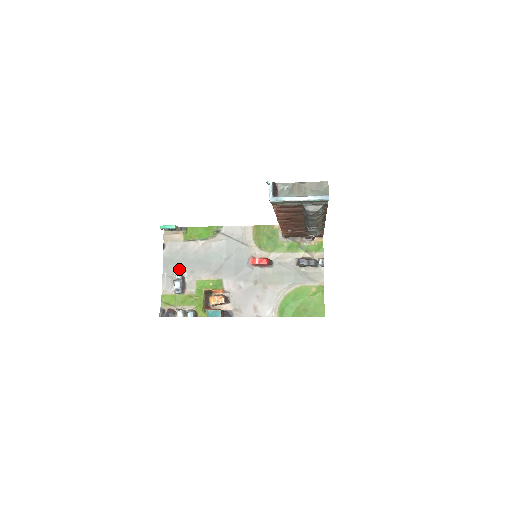
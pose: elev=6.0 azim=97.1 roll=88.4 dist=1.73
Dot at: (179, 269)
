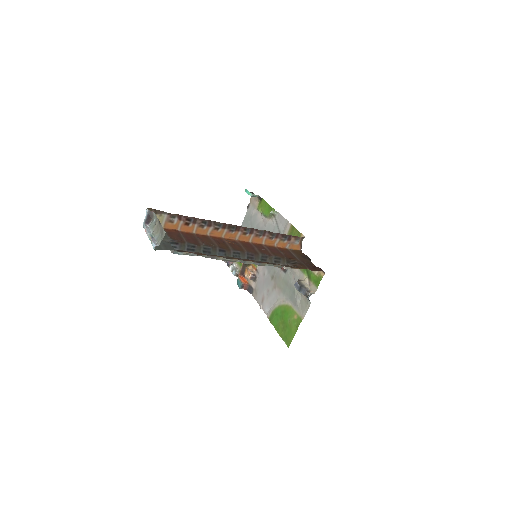
Dot at: occluded
